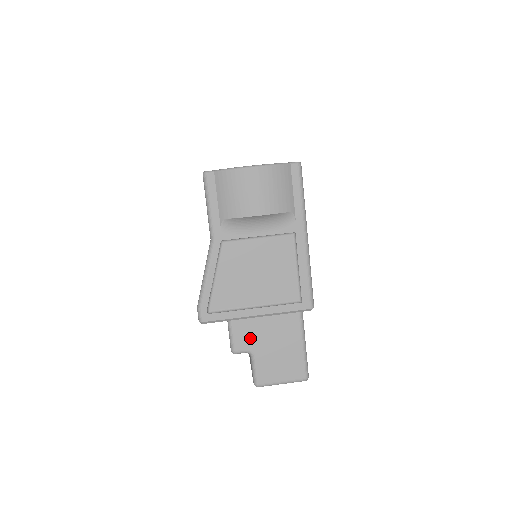
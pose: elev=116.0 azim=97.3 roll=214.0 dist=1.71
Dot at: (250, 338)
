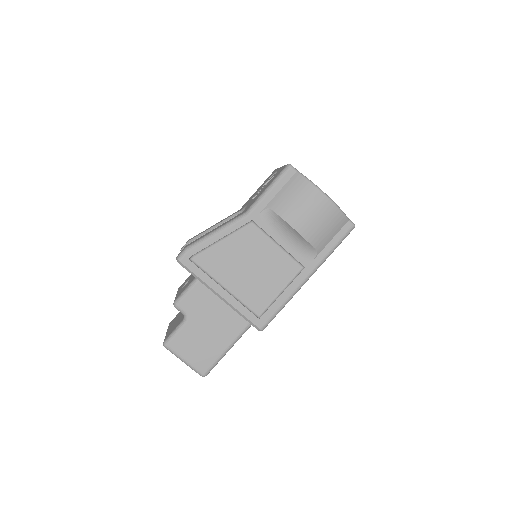
Dot at: (197, 307)
